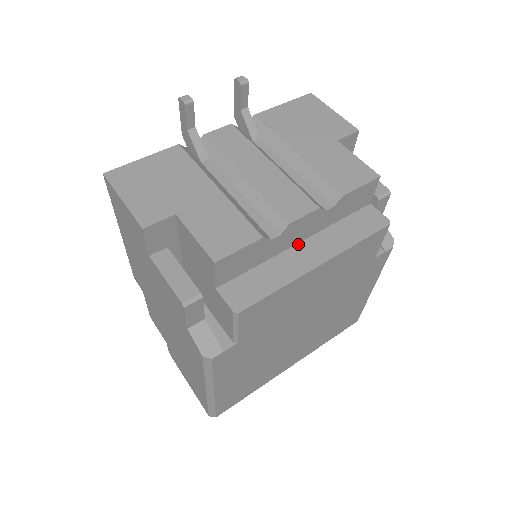
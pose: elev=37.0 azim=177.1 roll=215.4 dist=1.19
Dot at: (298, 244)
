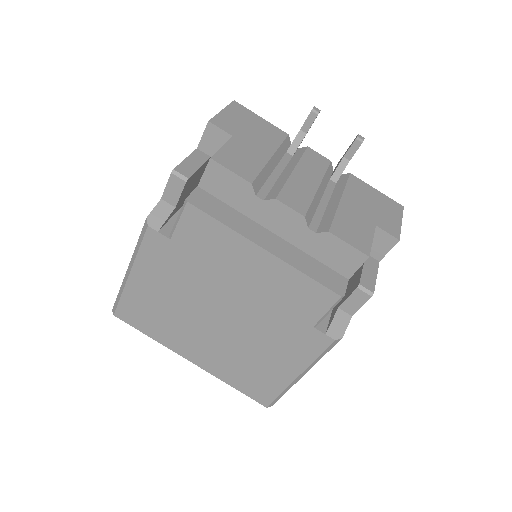
Dot at: (271, 232)
